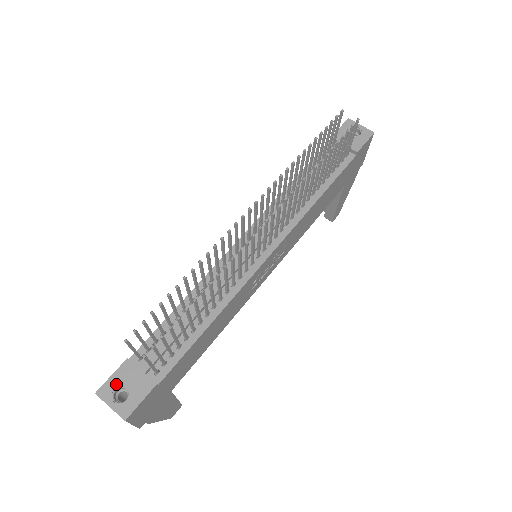
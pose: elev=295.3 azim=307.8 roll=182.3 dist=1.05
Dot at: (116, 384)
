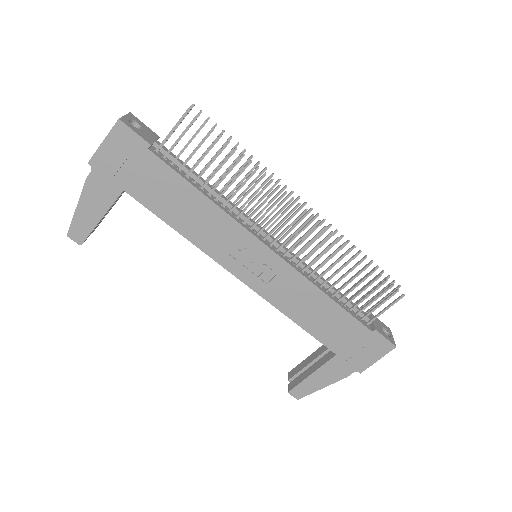
Dot at: (141, 124)
